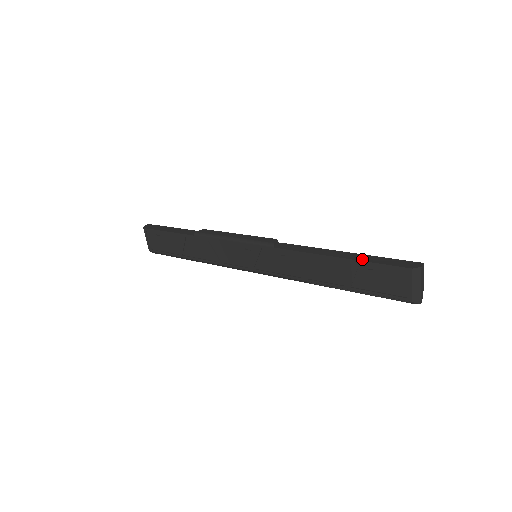
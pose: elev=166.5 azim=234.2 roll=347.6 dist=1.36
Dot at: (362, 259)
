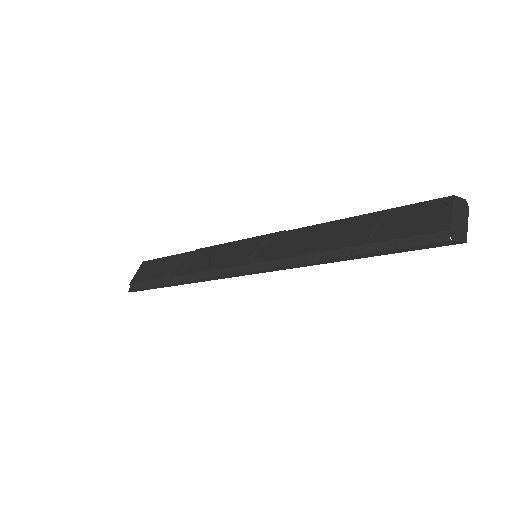
Dot at: (390, 211)
